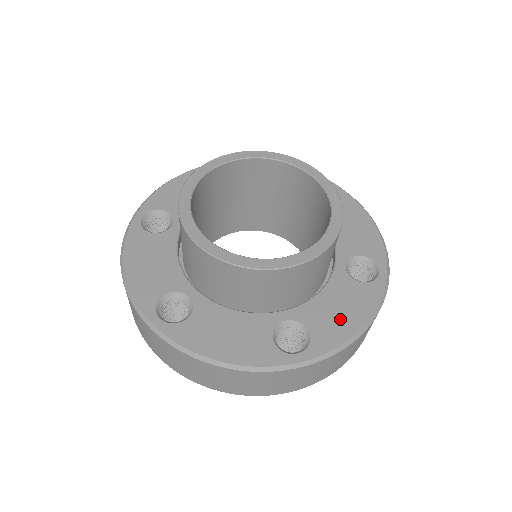
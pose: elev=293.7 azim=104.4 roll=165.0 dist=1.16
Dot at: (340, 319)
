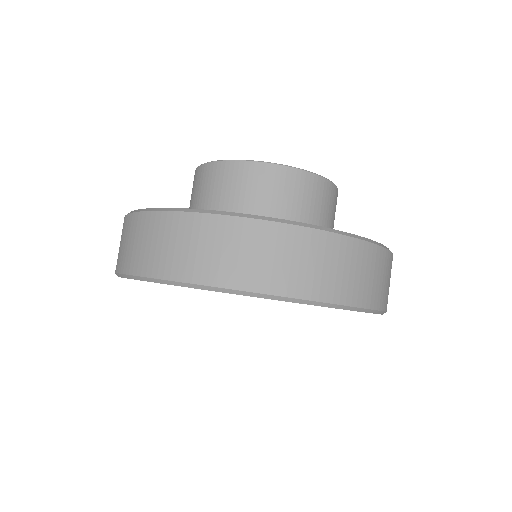
Dot at: occluded
